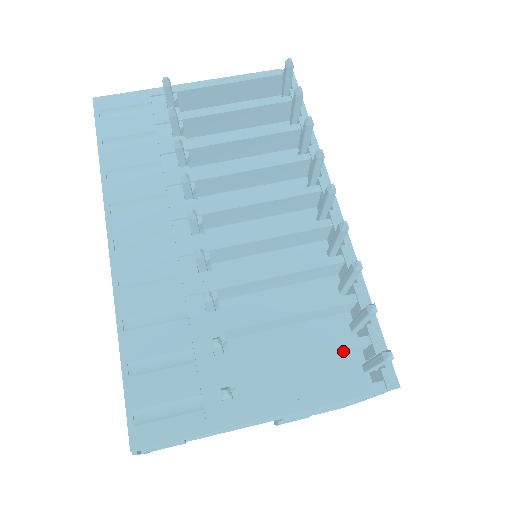
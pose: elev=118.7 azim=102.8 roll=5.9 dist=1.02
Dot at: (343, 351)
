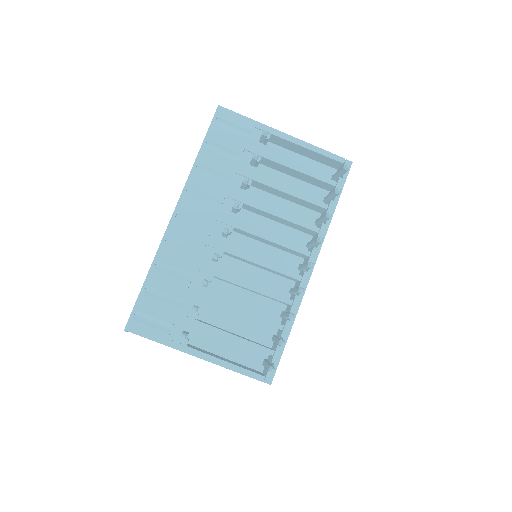
Dot at: (257, 349)
